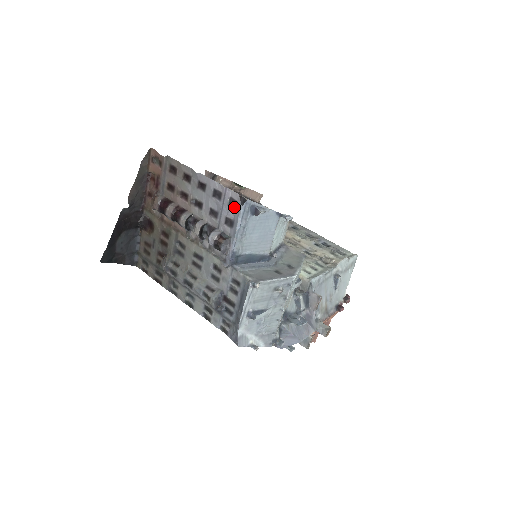
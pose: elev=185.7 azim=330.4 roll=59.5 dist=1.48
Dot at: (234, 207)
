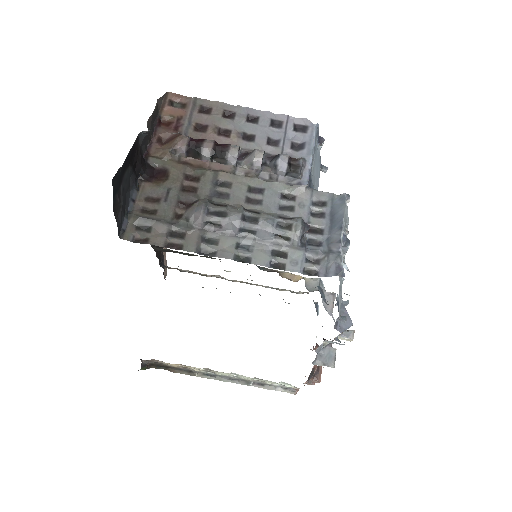
Dot at: (301, 131)
